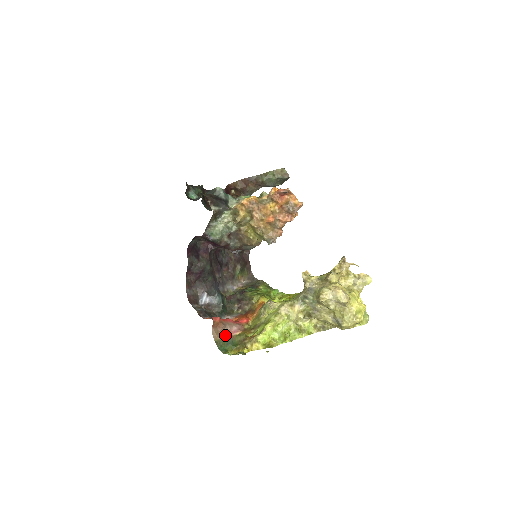
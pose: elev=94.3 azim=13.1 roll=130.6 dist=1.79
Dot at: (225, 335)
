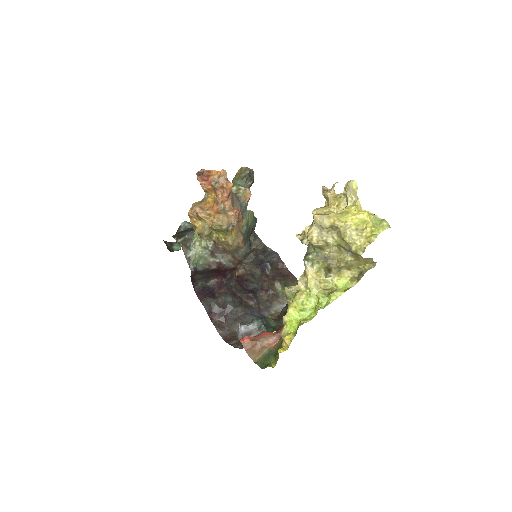
Dot at: (264, 350)
